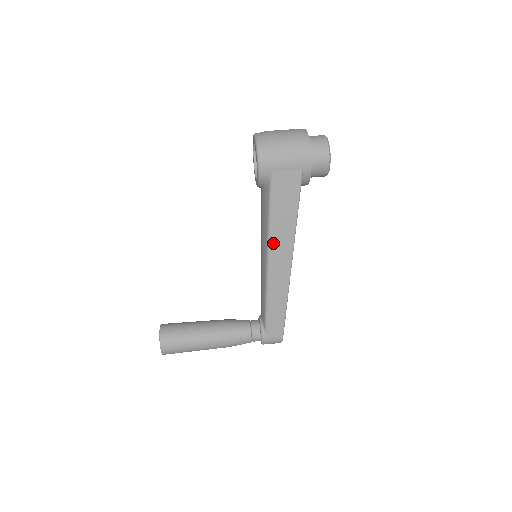
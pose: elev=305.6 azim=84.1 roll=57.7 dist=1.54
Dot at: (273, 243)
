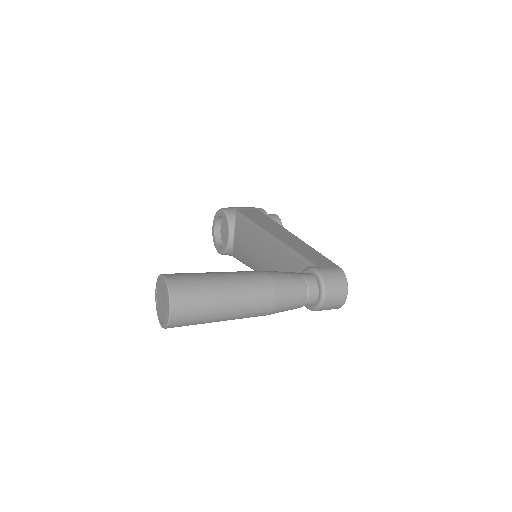
Dot at: (263, 227)
